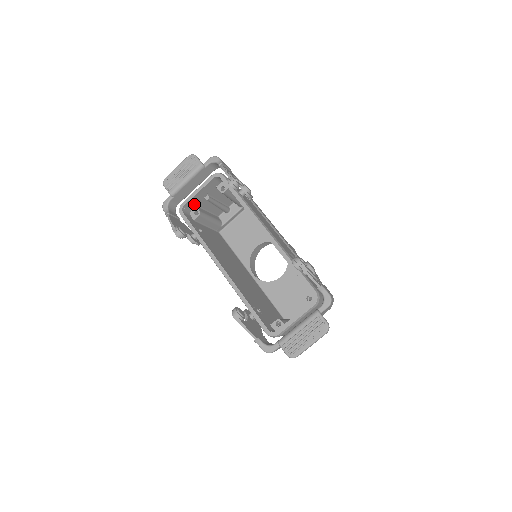
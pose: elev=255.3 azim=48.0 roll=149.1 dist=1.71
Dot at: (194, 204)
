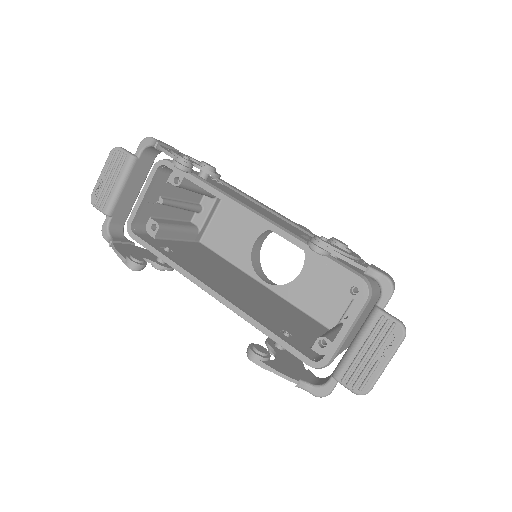
Dot at: (146, 216)
